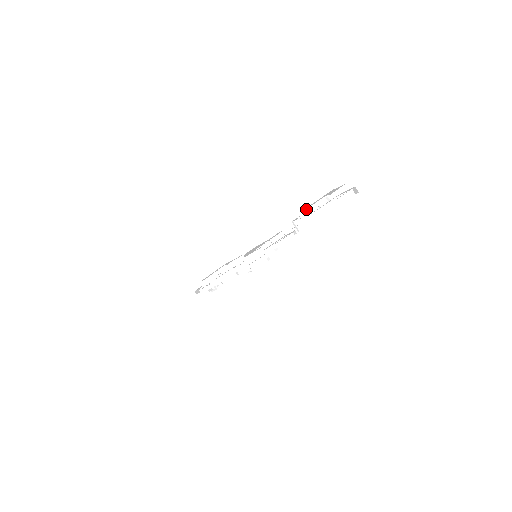
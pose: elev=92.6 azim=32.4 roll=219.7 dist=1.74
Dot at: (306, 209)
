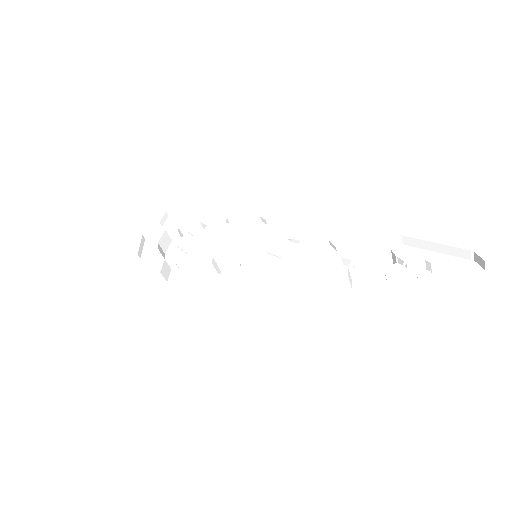
Dot at: (387, 281)
